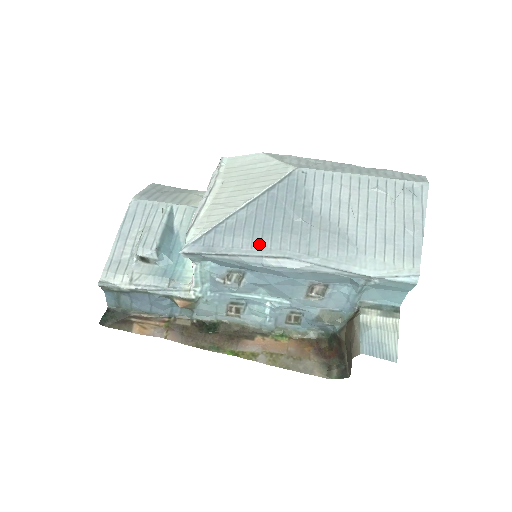
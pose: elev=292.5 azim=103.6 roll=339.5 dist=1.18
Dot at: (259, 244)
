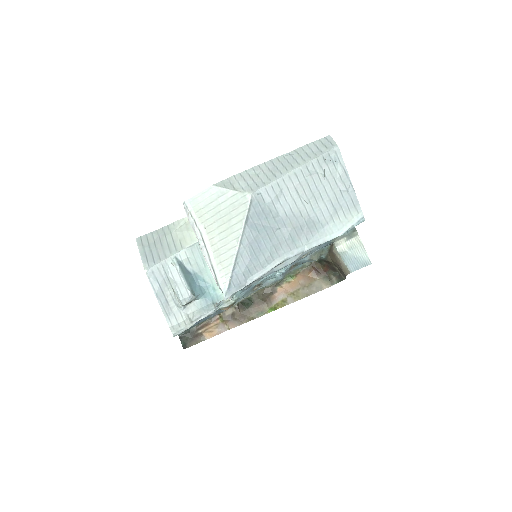
Dot at: (265, 262)
